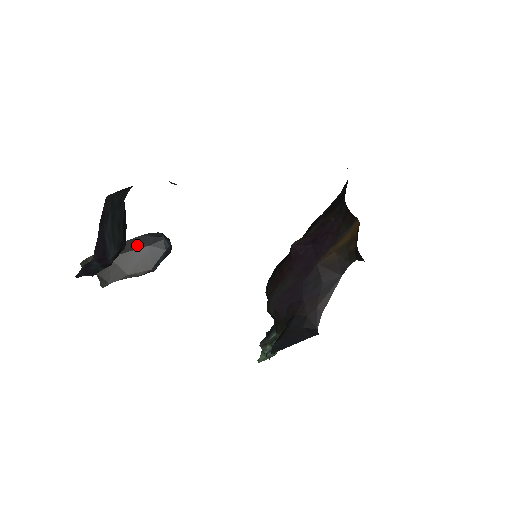
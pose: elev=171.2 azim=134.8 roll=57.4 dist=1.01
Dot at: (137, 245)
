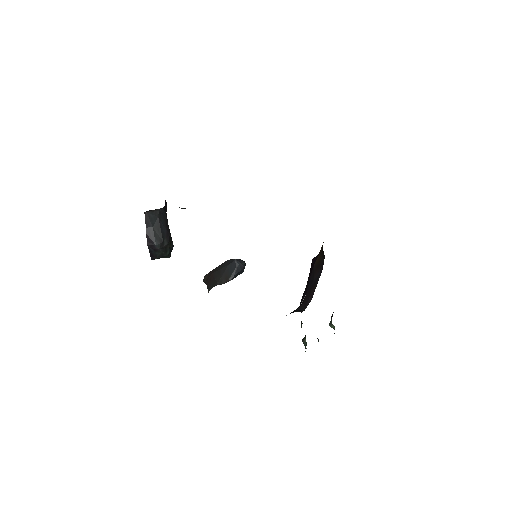
Dot at: (224, 265)
